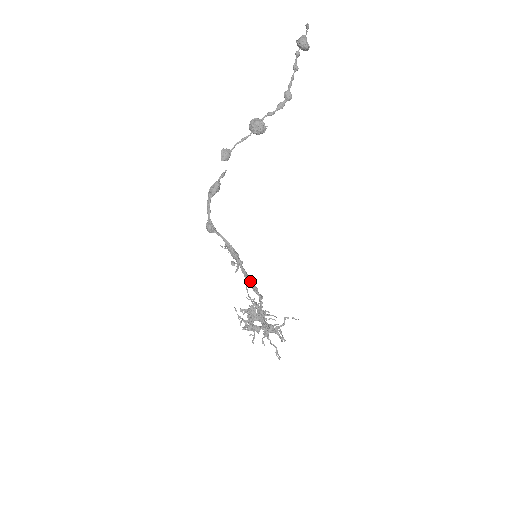
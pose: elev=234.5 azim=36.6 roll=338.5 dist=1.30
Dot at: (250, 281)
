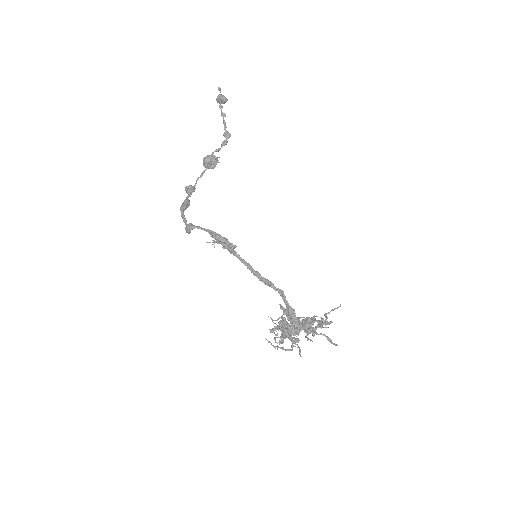
Dot at: (257, 272)
